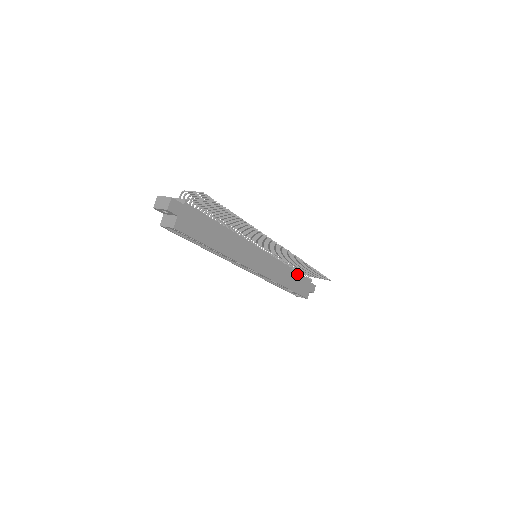
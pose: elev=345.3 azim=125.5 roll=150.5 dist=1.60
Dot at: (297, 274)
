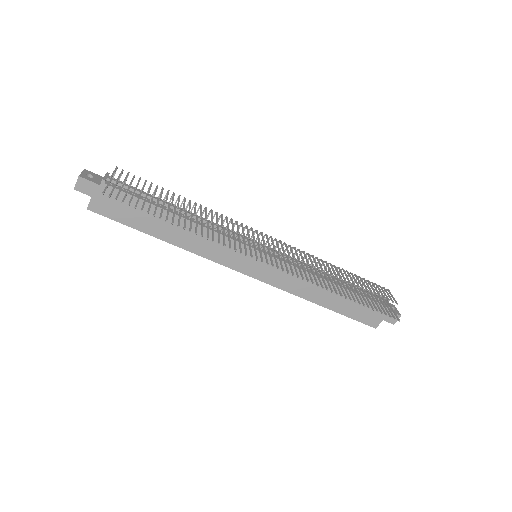
Dot at: (349, 293)
